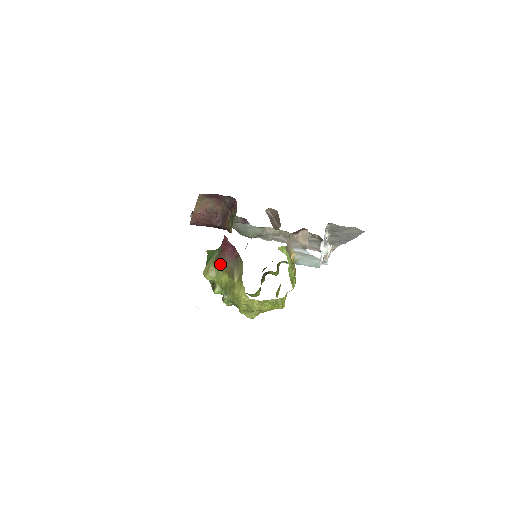
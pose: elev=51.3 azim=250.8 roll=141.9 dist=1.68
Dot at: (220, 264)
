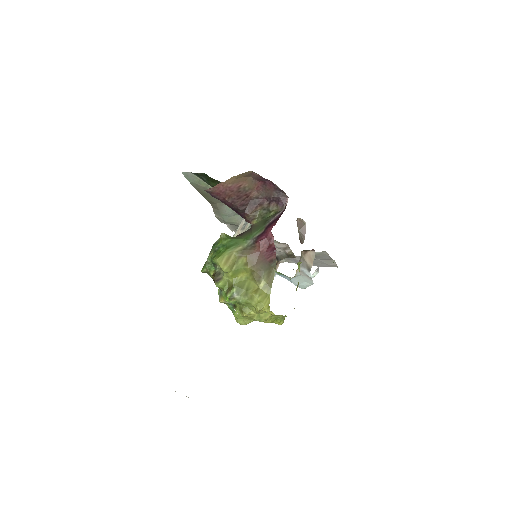
Dot at: (247, 260)
